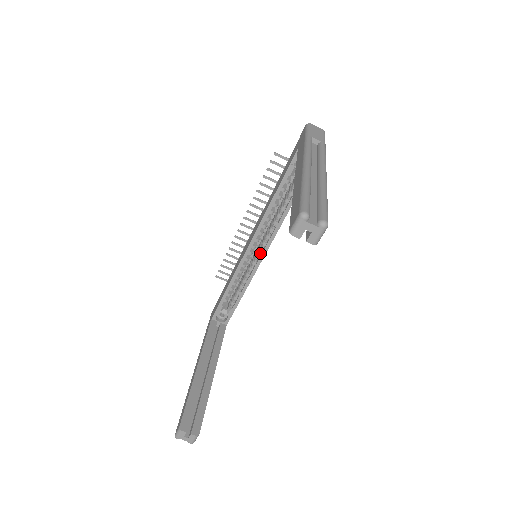
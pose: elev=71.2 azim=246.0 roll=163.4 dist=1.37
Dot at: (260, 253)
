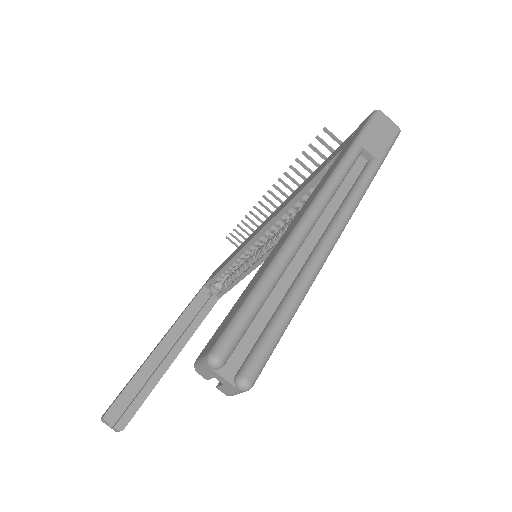
Dot at: (267, 249)
